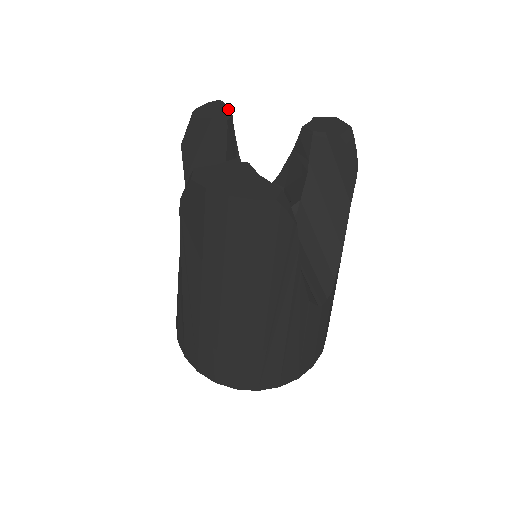
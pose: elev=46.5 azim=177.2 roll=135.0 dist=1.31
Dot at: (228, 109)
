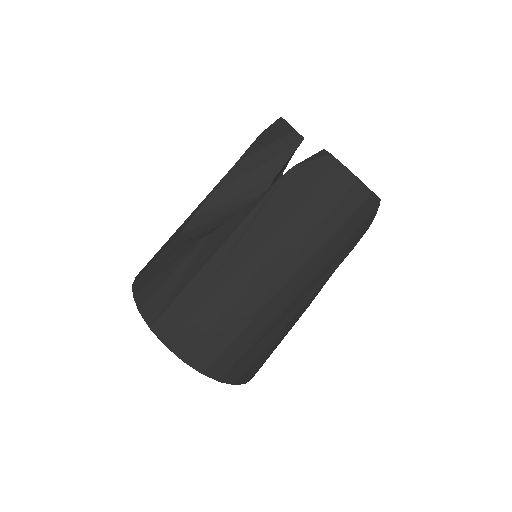
Dot at: occluded
